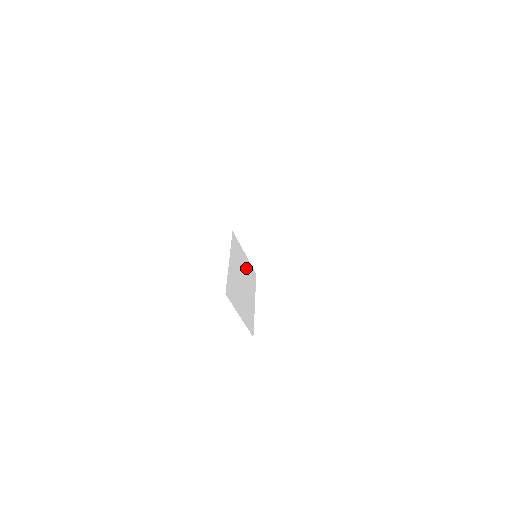
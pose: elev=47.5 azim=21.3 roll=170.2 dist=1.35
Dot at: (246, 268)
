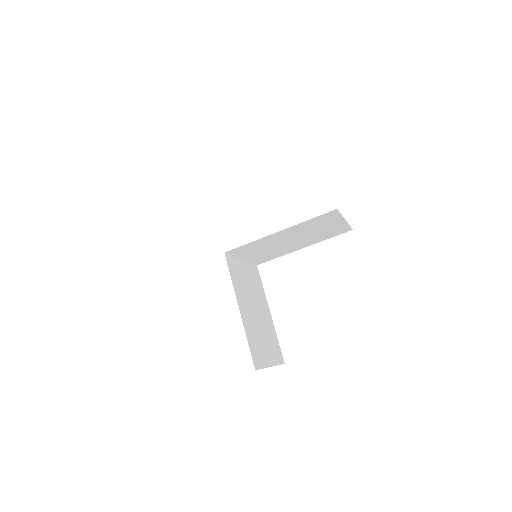
Dot at: (250, 280)
